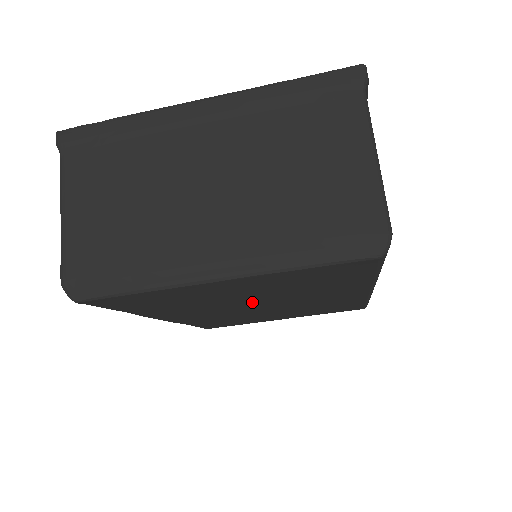
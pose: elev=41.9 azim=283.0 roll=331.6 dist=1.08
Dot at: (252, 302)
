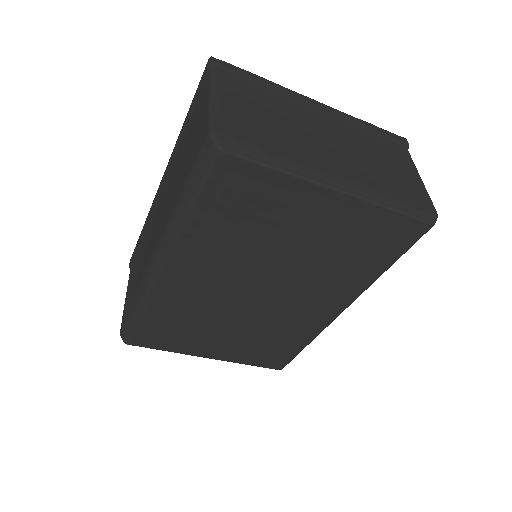
Dot at: (273, 272)
